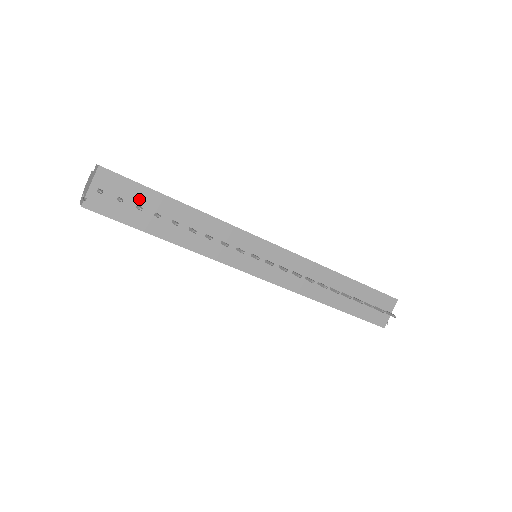
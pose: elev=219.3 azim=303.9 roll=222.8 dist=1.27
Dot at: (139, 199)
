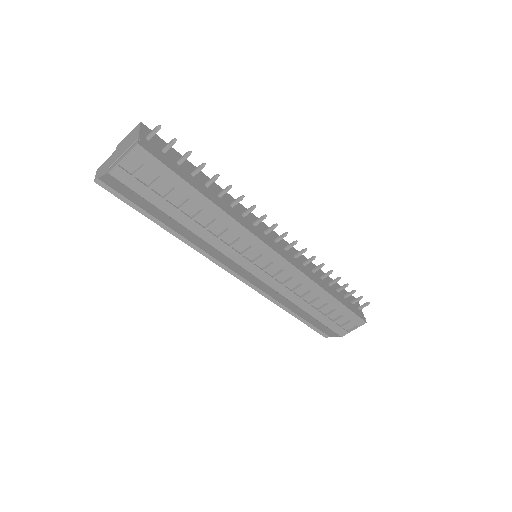
Dot at: (176, 158)
